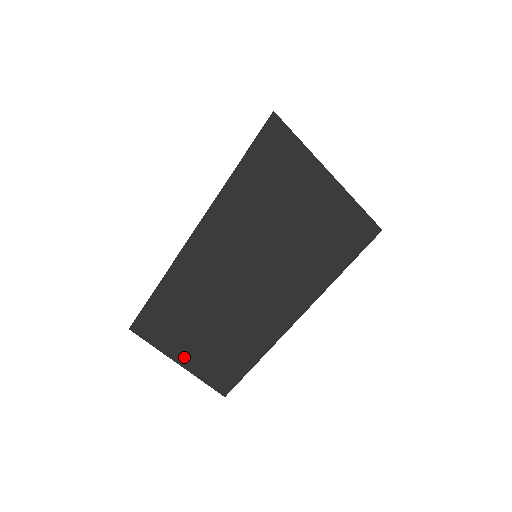
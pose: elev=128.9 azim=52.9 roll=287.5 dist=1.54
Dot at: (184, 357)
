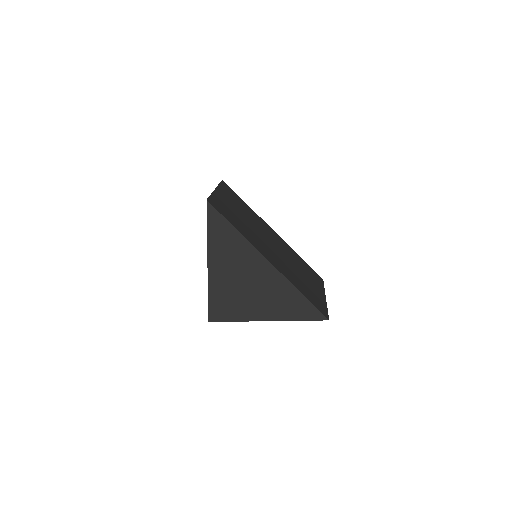
Dot at: (267, 258)
